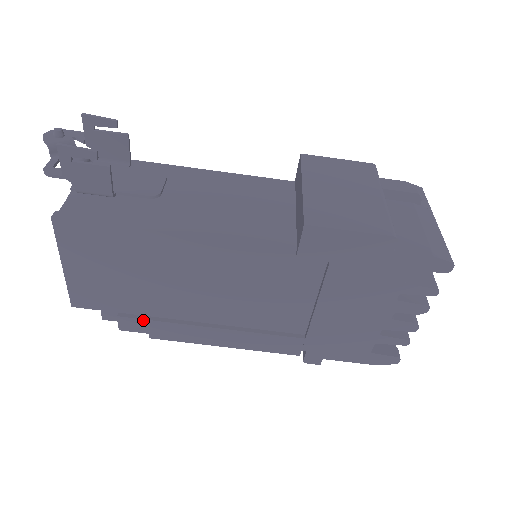
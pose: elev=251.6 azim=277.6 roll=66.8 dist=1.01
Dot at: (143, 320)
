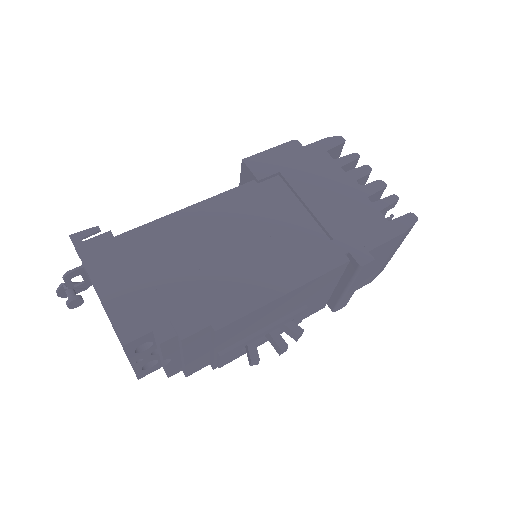
Dot at: (196, 309)
